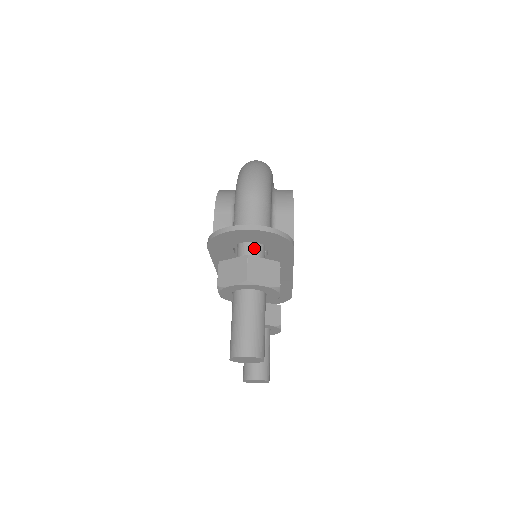
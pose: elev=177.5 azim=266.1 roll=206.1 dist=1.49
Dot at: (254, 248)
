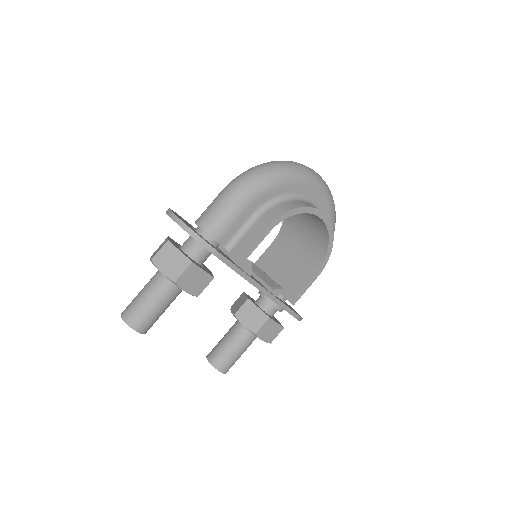
Dot at: (194, 239)
